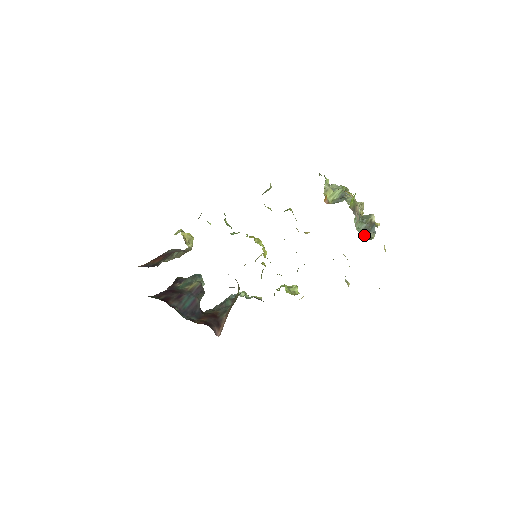
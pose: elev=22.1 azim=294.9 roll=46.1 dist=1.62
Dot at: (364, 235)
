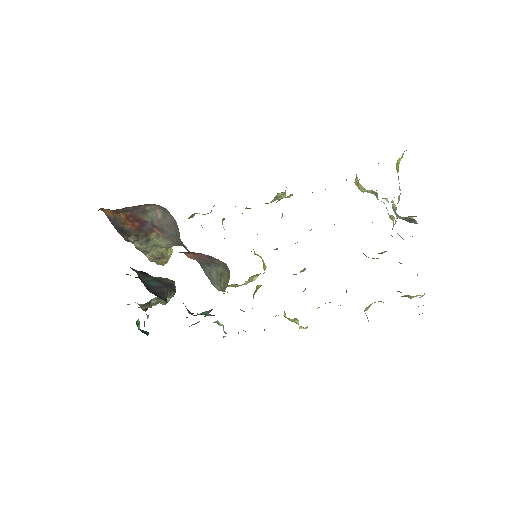
Dot at: occluded
